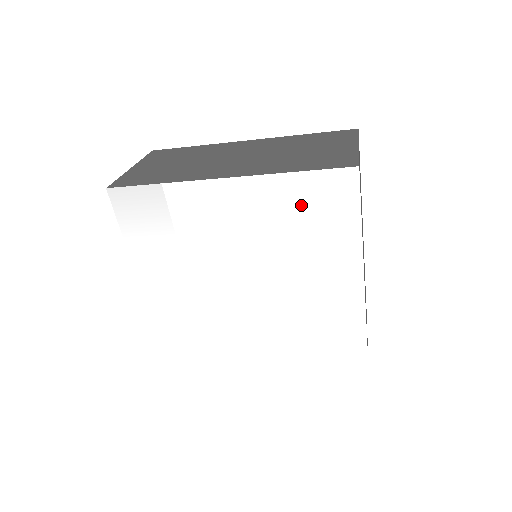
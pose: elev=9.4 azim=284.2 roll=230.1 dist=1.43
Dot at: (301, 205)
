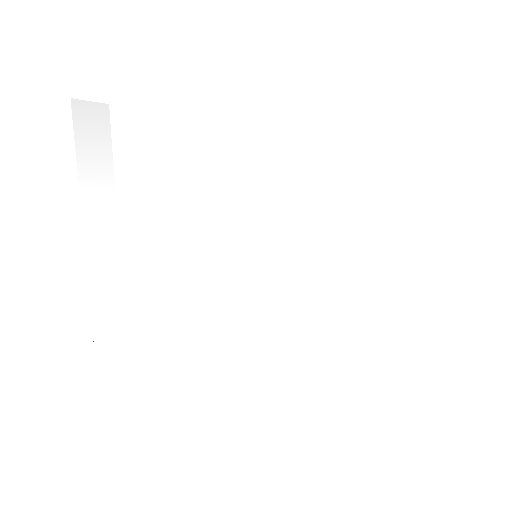
Dot at: (370, 157)
